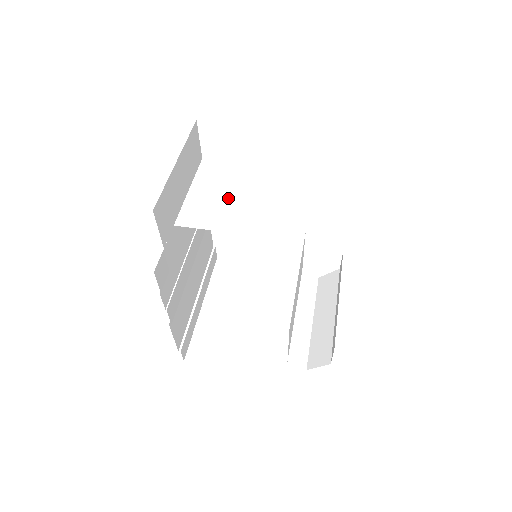
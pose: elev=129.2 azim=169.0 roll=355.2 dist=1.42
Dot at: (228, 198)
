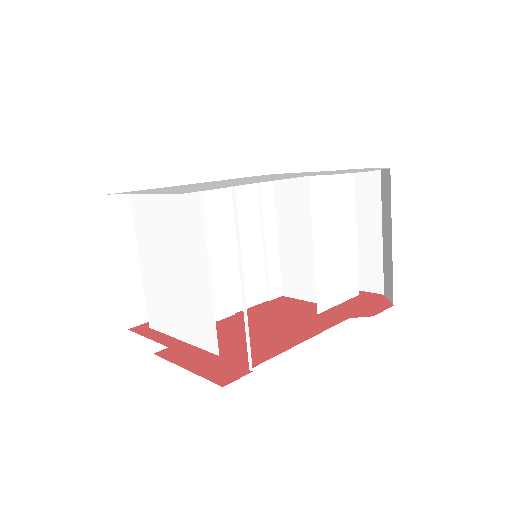
Dot at: (165, 294)
